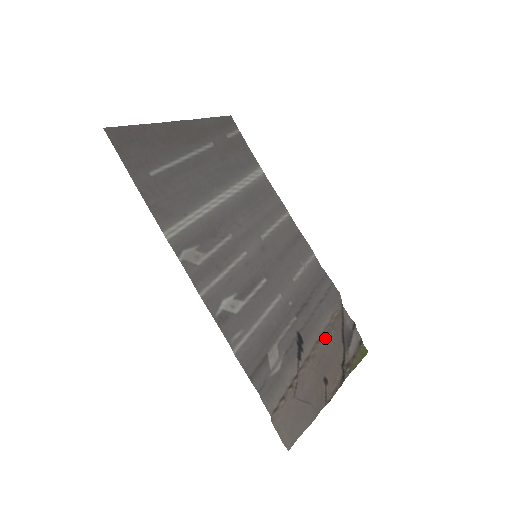
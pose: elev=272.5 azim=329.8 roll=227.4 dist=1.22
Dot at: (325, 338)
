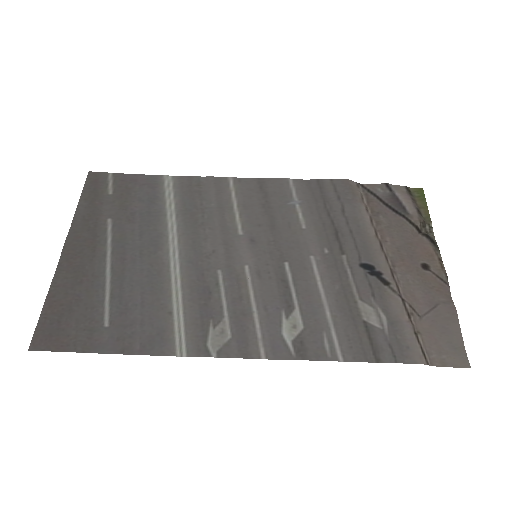
Dot at: (382, 233)
